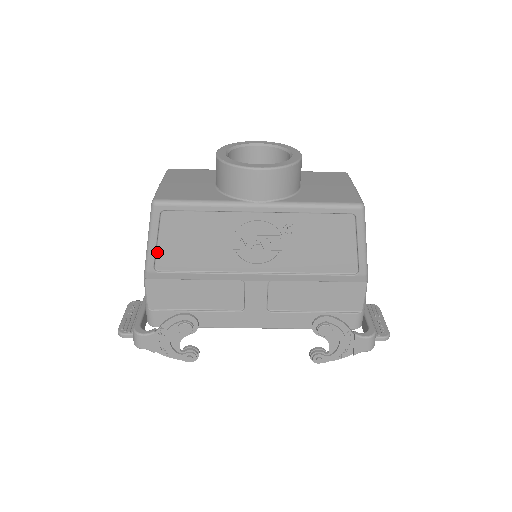
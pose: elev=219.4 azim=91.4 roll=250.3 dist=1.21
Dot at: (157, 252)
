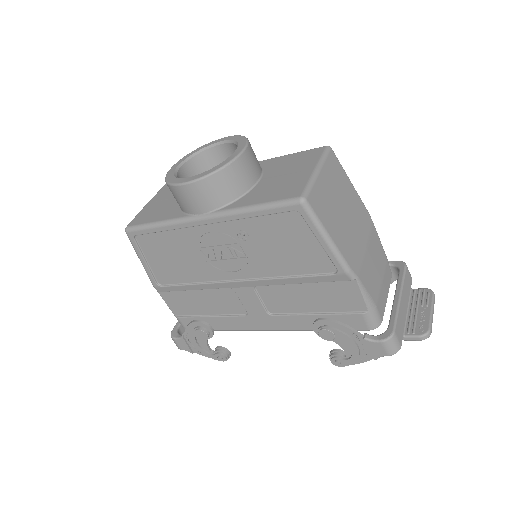
Dot at: (152, 270)
